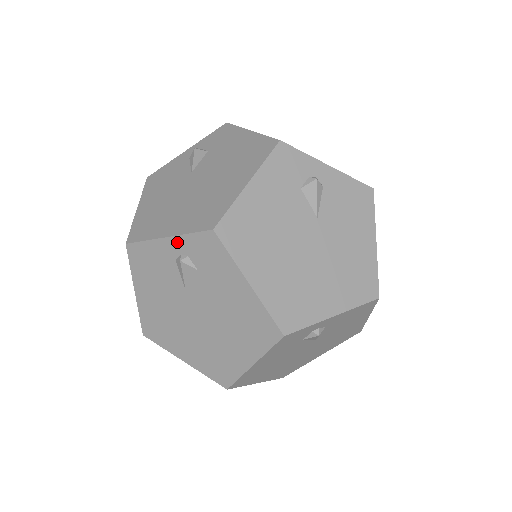
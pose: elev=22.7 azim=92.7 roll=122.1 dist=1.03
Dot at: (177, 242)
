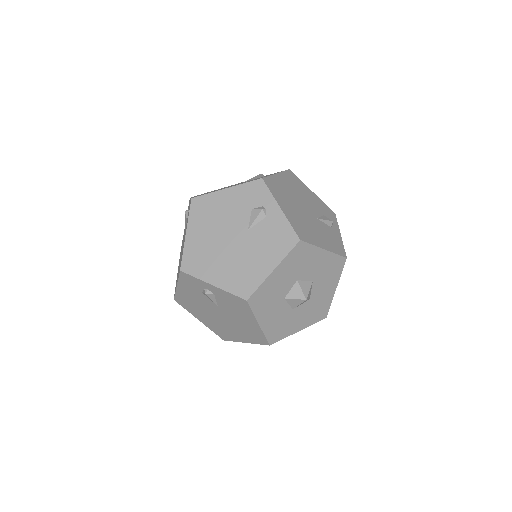
Dot at: occluded
